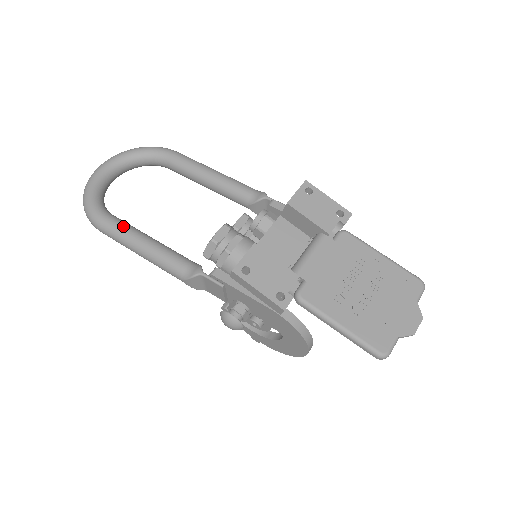
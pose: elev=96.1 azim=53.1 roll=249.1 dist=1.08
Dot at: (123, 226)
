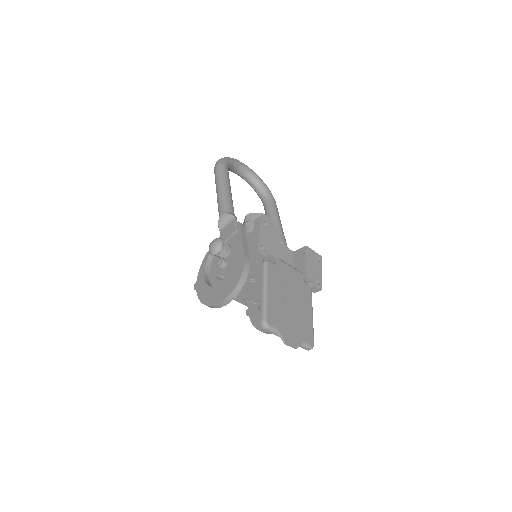
Dot at: (228, 177)
